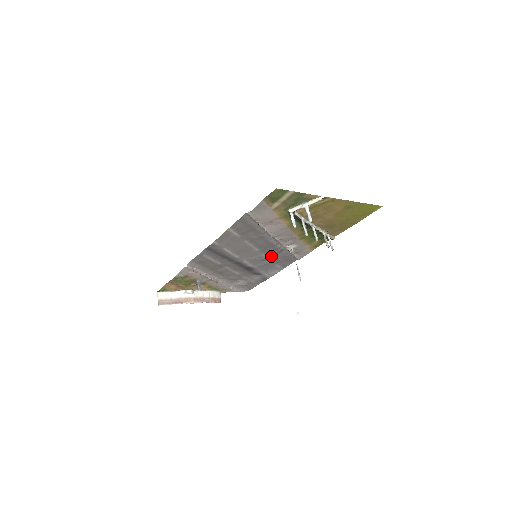
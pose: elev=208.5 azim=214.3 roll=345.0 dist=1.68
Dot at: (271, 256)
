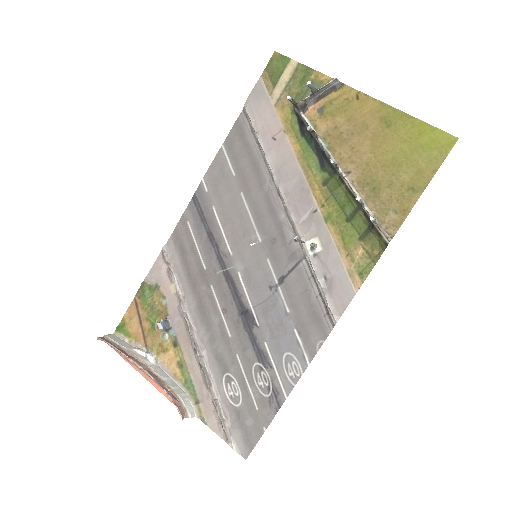
Dot at: (283, 280)
